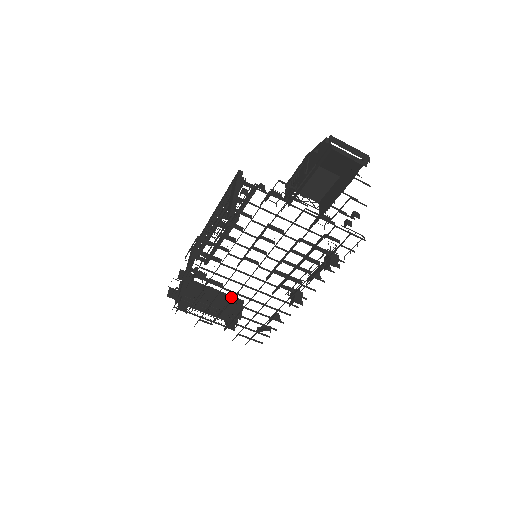
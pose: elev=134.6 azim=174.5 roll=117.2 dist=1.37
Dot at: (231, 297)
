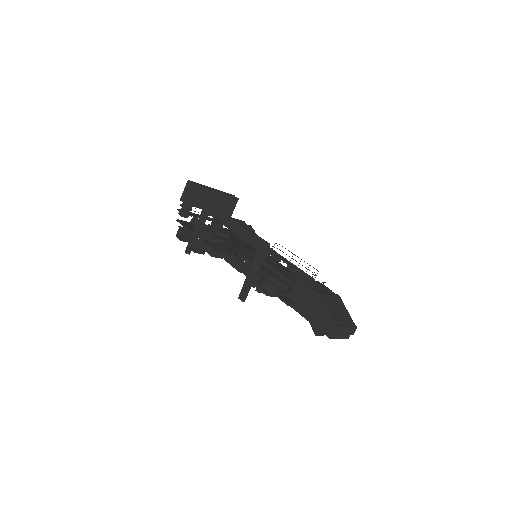
Dot at: (229, 197)
